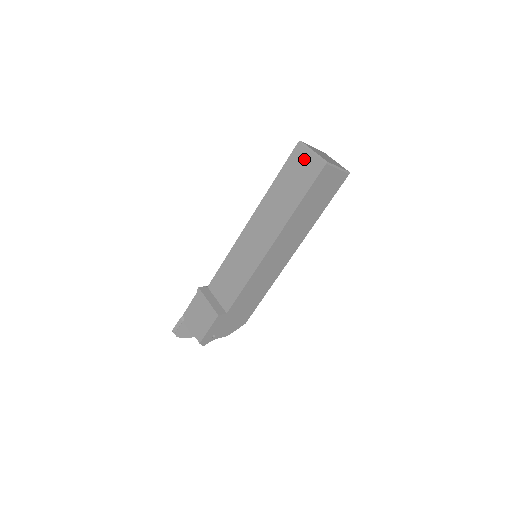
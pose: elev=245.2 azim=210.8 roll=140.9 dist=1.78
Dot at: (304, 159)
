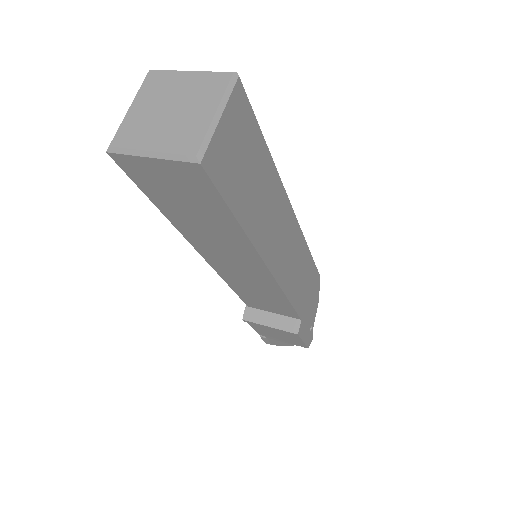
Dot at: (155, 172)
